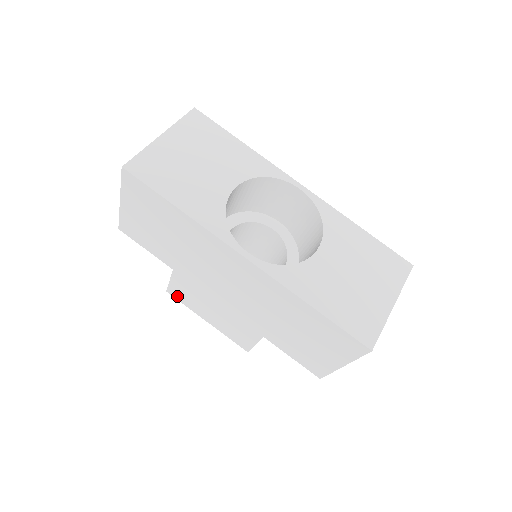
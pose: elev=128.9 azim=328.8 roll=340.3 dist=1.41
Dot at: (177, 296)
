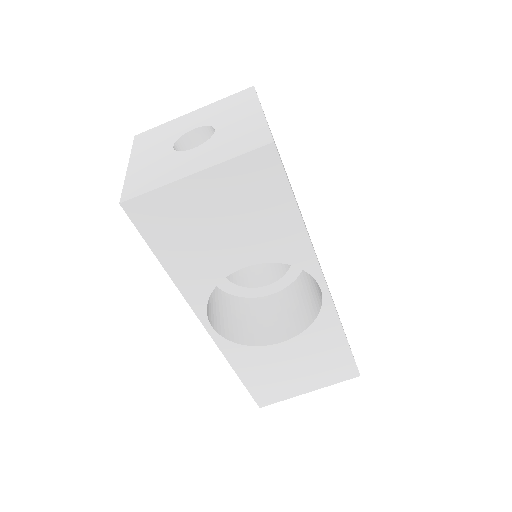
Dot at: occluded
